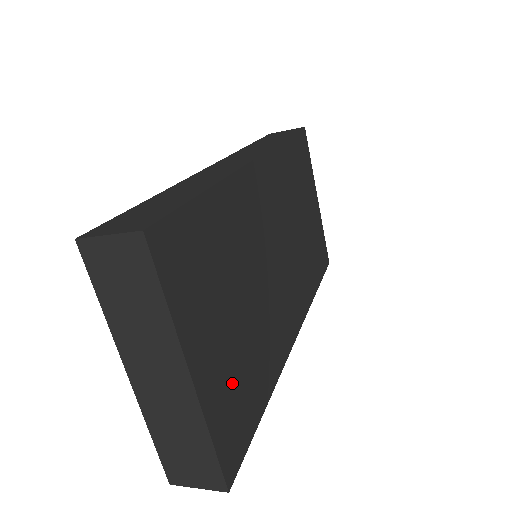
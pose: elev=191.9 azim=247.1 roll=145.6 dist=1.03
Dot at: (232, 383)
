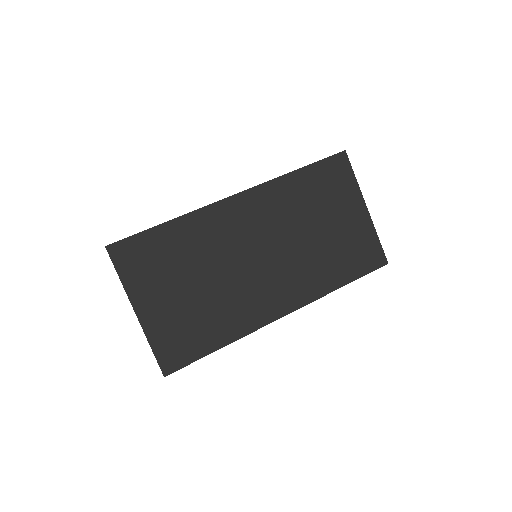
Dot at: (177, 325)
